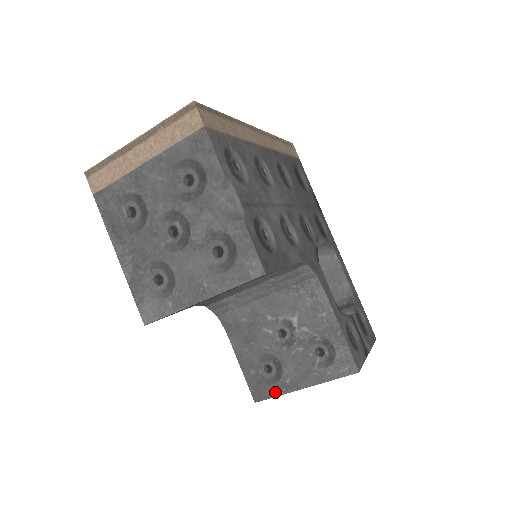
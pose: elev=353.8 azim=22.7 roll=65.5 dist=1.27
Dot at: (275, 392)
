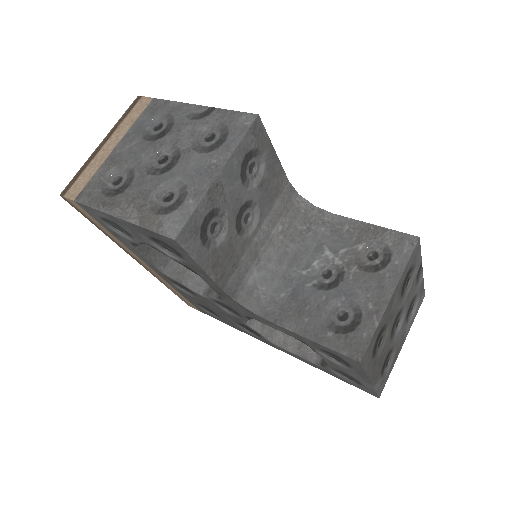
Dot at: (369, 329)
